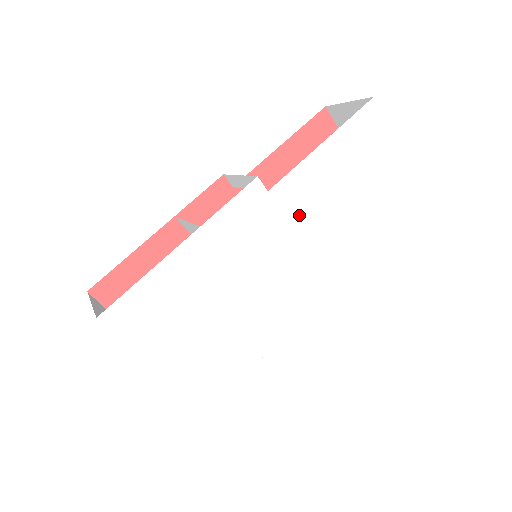
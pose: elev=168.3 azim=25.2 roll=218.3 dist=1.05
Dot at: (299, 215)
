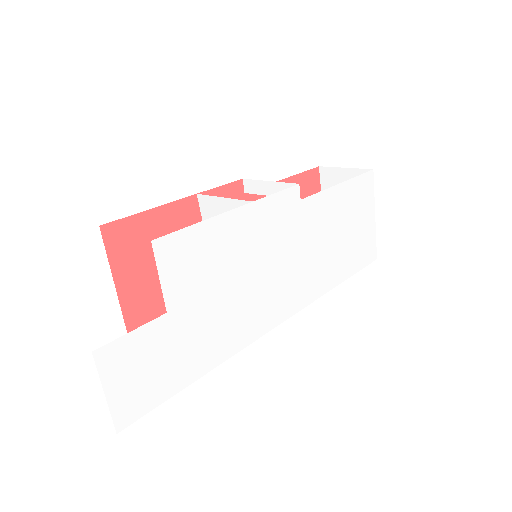
Dot at: (310, 231)
